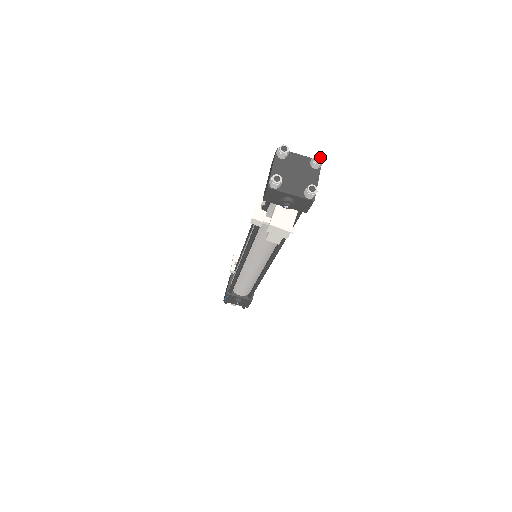
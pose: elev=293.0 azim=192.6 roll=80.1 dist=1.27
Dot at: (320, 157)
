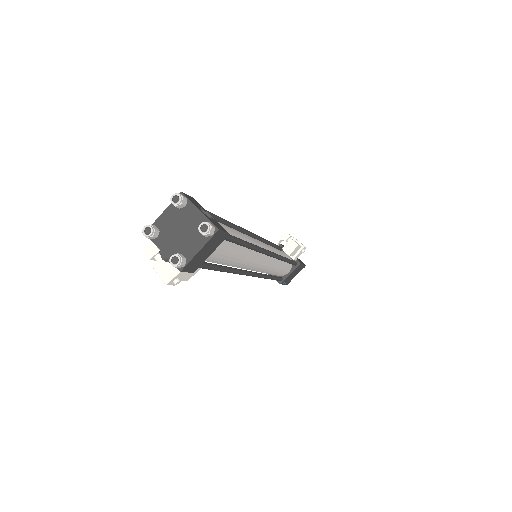
Dot at: (207, 227)
